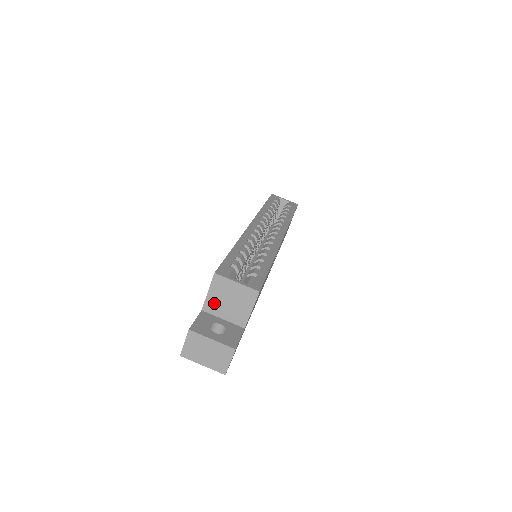
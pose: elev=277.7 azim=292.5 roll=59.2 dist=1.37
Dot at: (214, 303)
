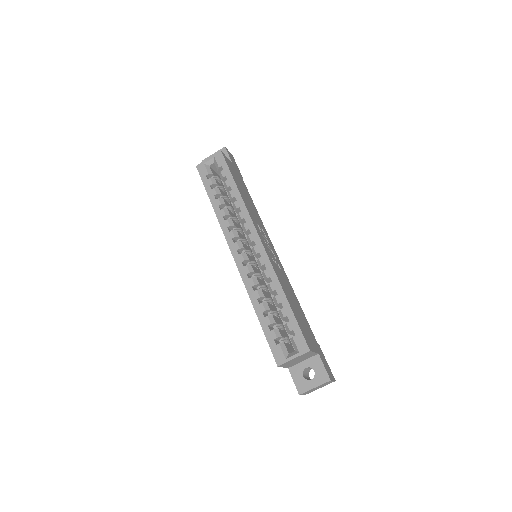
Dot at: (291, 365)
